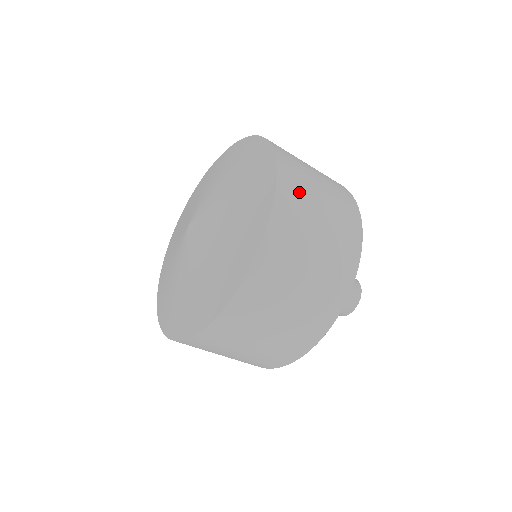
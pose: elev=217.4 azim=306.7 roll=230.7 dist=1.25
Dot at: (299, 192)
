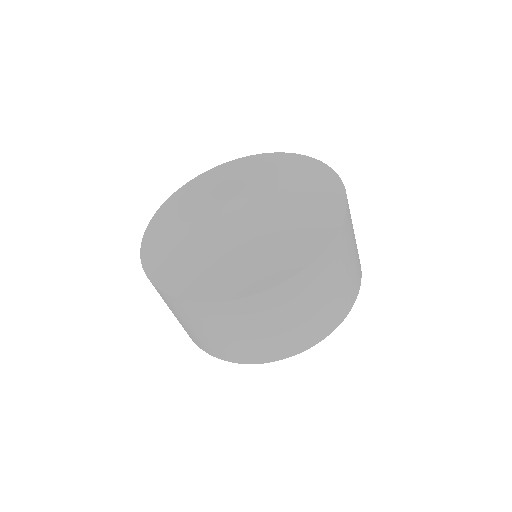
Dot at: (349, 234)
